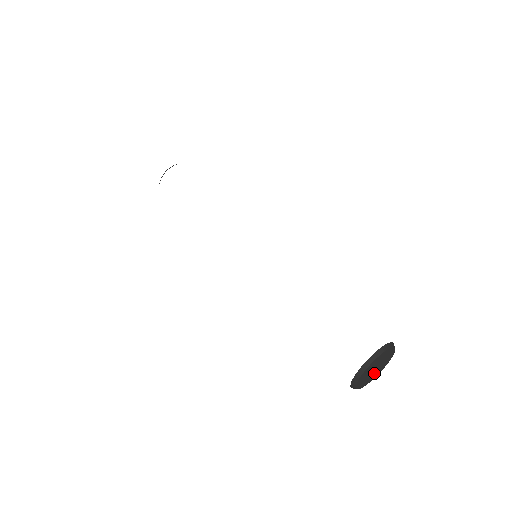
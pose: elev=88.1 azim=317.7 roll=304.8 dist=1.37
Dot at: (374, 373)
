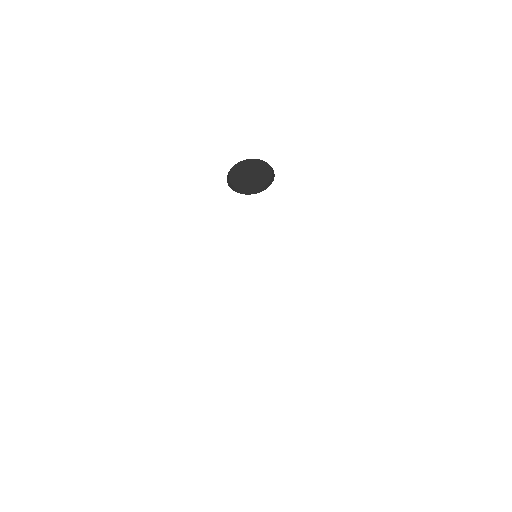
Dot at: (251, 181)
